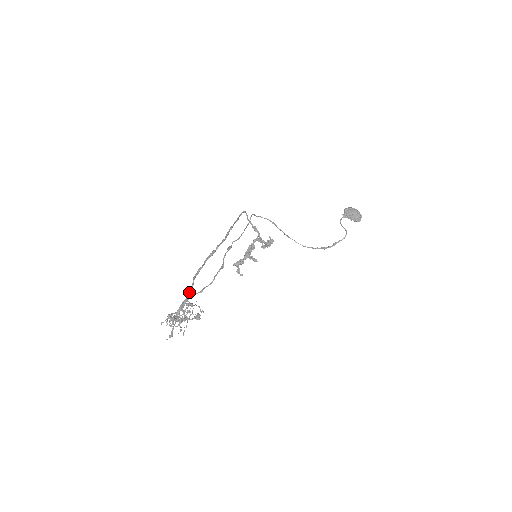
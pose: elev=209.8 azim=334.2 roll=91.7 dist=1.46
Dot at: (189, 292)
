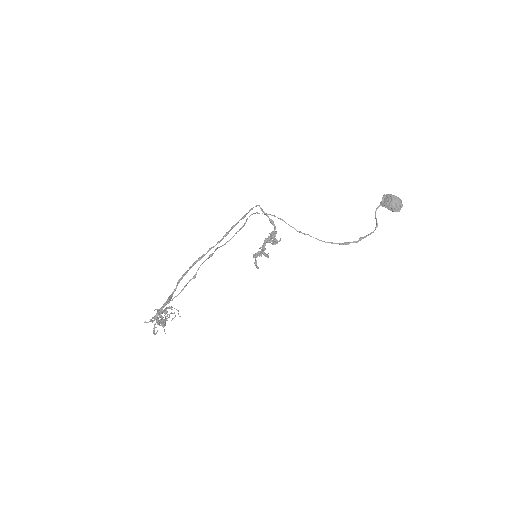
Dot at: (168, 297)
